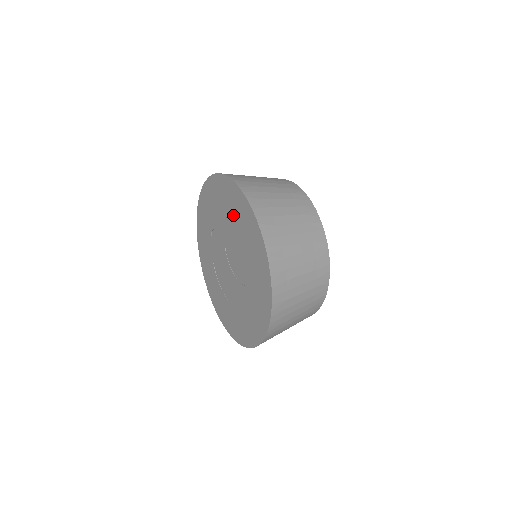
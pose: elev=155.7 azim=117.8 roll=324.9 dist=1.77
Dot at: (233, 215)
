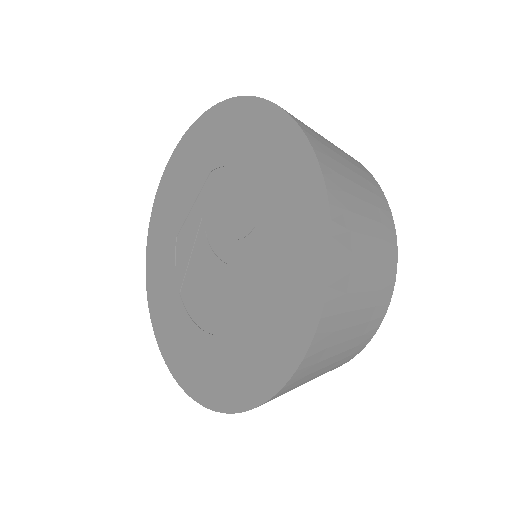
Dot at: (222, 155)
